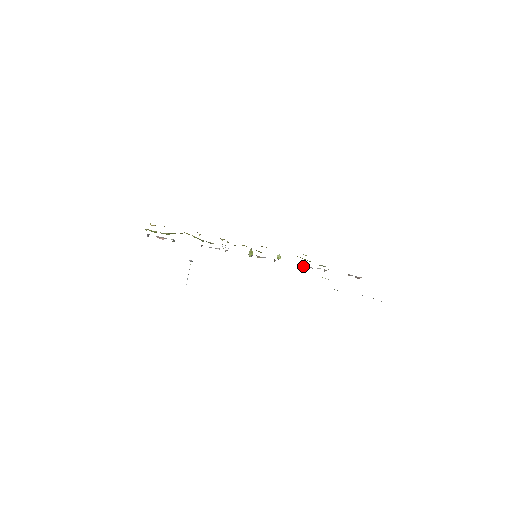
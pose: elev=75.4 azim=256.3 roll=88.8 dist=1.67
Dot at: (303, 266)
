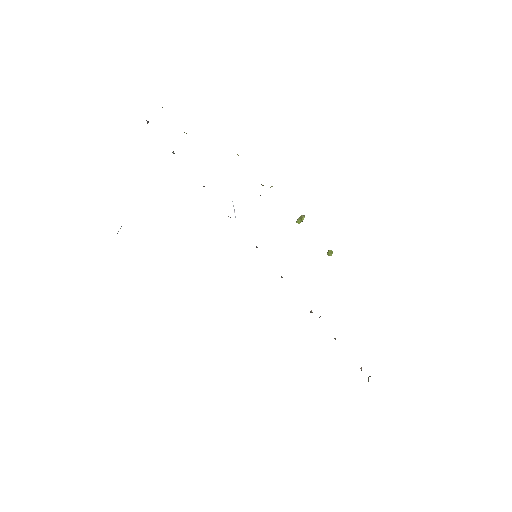
Dot at: occluded
